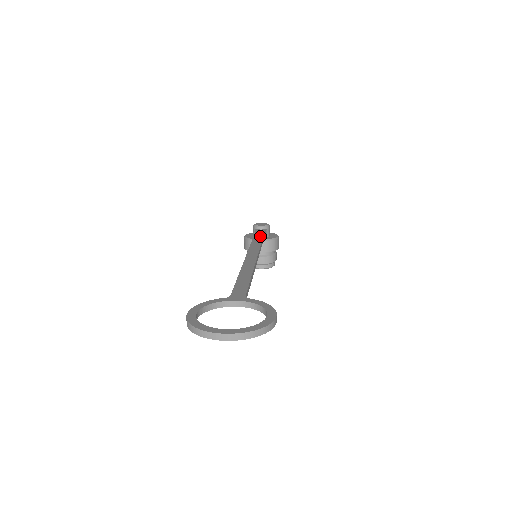
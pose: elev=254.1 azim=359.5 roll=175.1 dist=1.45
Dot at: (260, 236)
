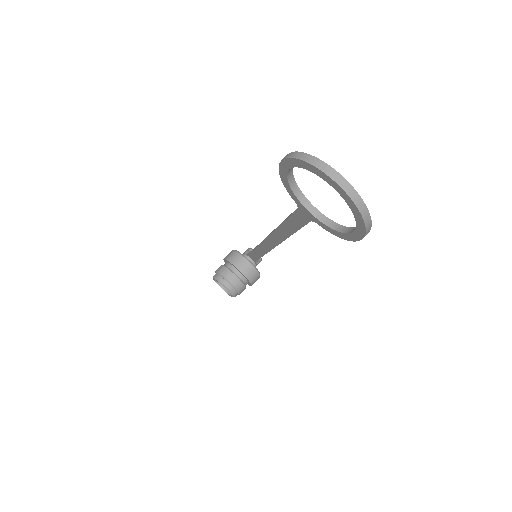
Dot at: occluded
